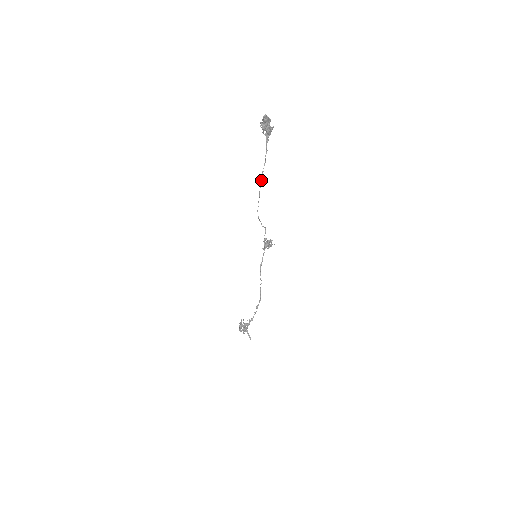
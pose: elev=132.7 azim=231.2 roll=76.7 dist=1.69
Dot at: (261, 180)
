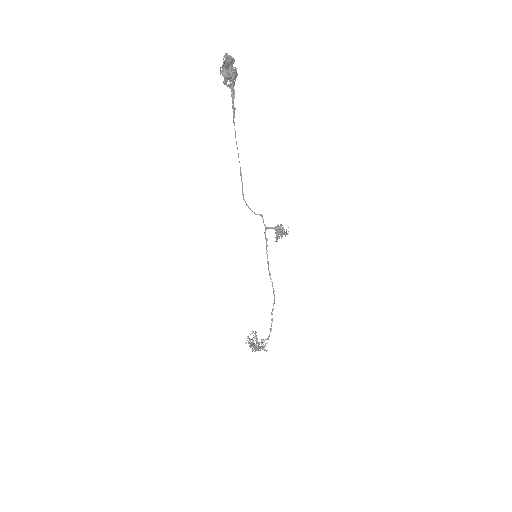
Dot at: (238, 155)
